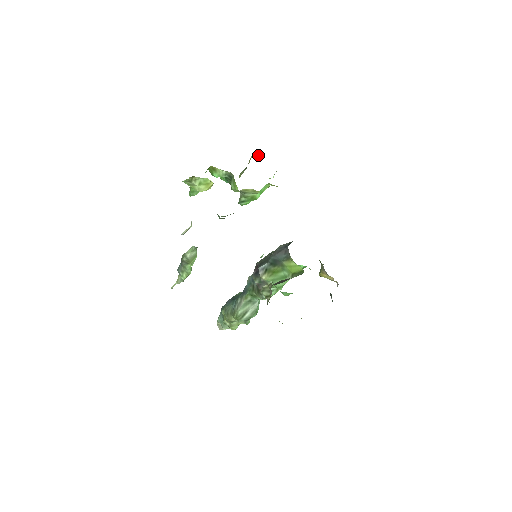
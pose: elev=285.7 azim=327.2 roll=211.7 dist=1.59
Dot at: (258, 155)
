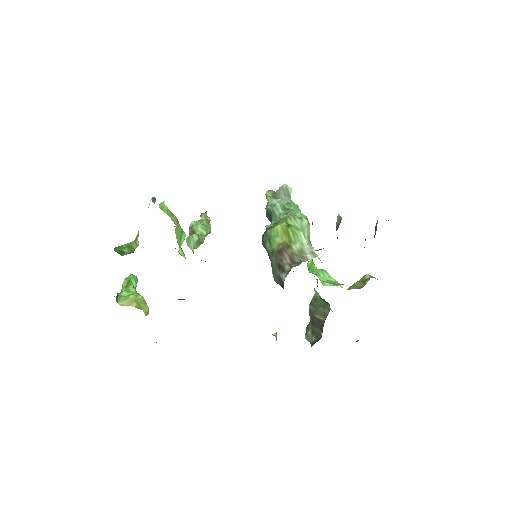
Dot at: occluded
